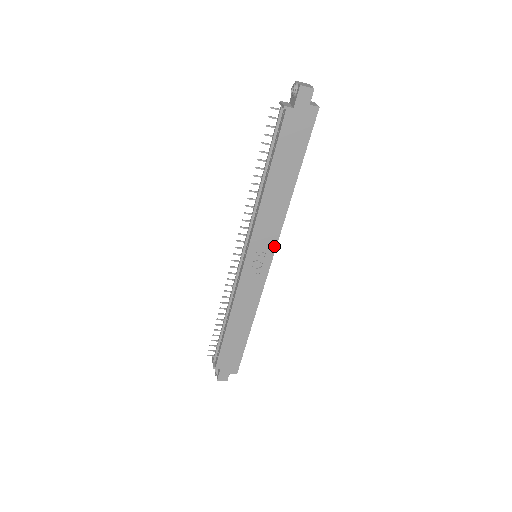
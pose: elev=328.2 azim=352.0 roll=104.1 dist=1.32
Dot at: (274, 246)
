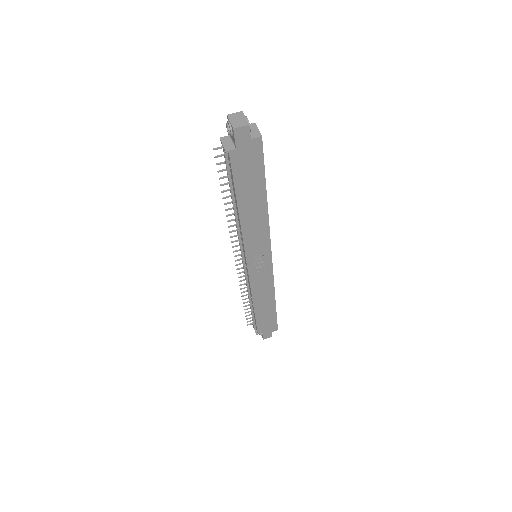
Dot at: (269, 248)
